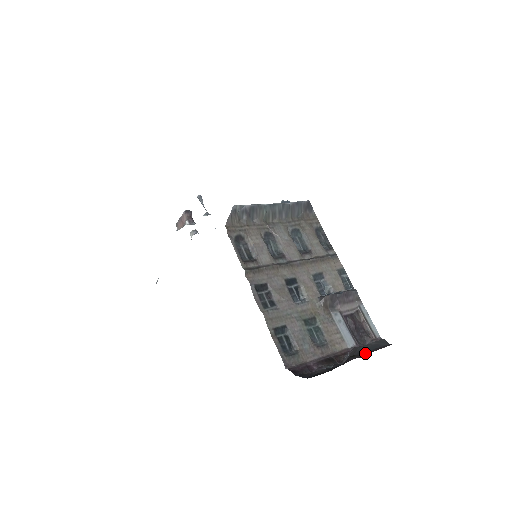
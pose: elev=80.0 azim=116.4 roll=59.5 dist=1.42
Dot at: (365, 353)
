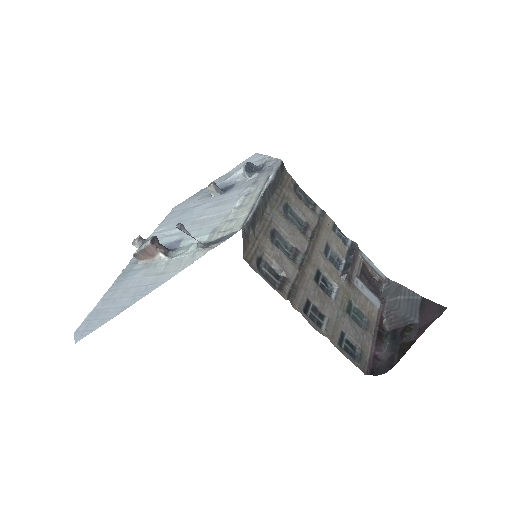
Dot at: (418, 322)
